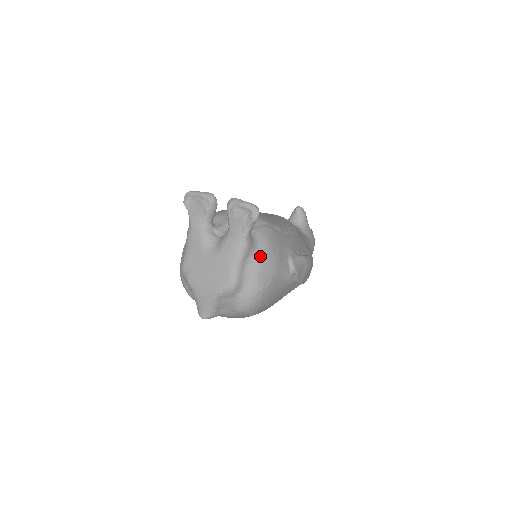
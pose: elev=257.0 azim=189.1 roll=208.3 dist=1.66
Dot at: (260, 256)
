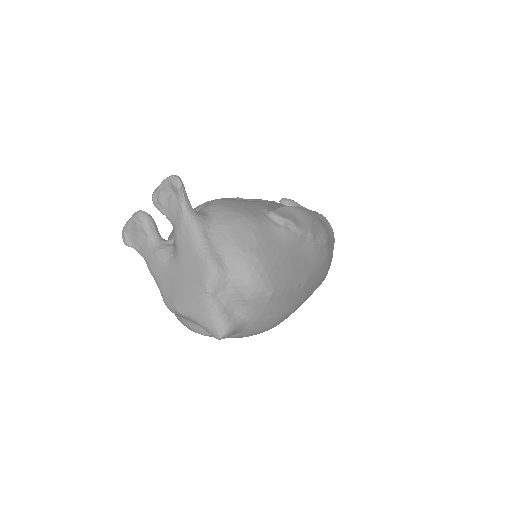
Dot at: (222, 223)
